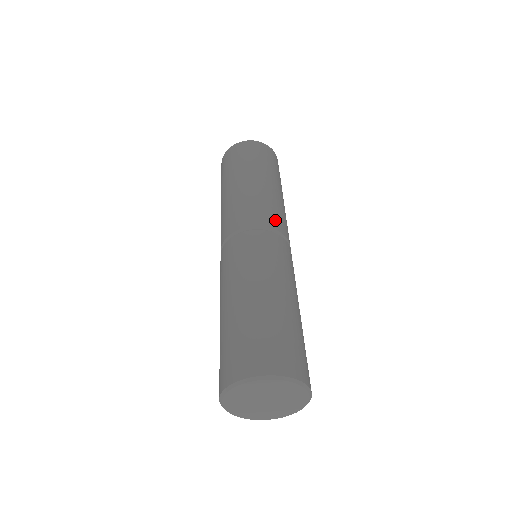
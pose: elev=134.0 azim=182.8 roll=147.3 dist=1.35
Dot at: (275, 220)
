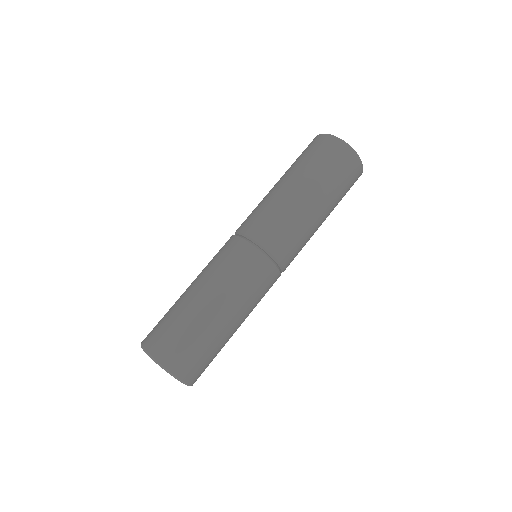
Dot at: occluded
